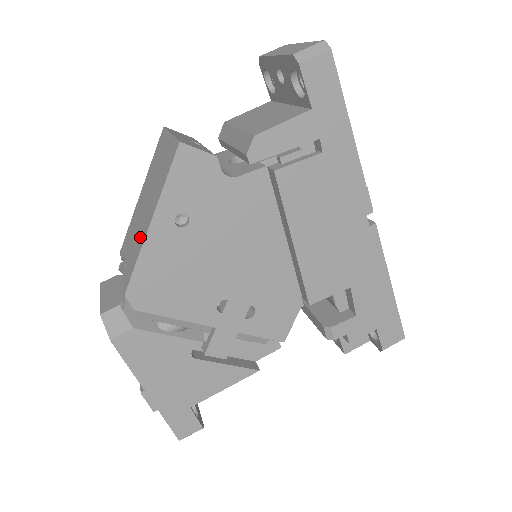
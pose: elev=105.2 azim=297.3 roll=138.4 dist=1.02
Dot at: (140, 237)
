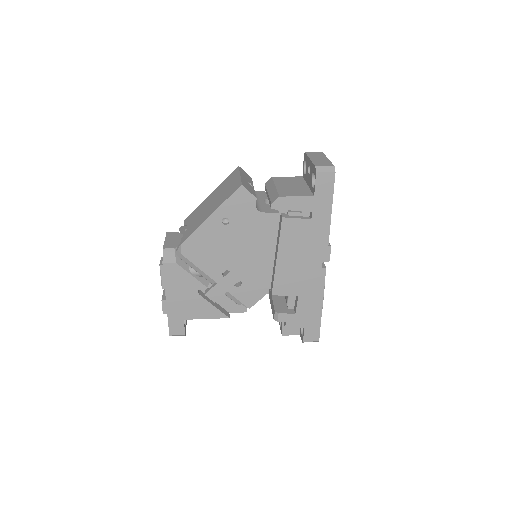
Dot at: (201, 219)
